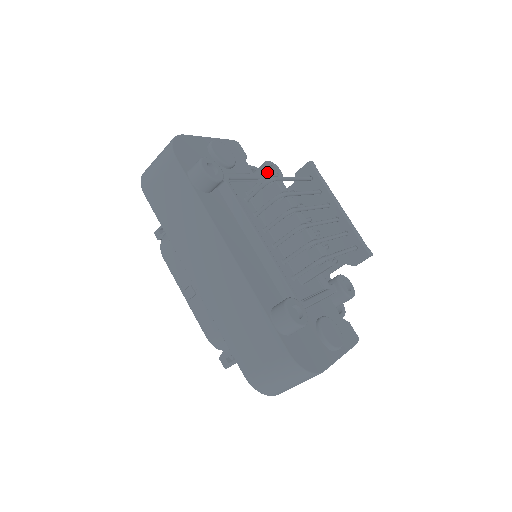
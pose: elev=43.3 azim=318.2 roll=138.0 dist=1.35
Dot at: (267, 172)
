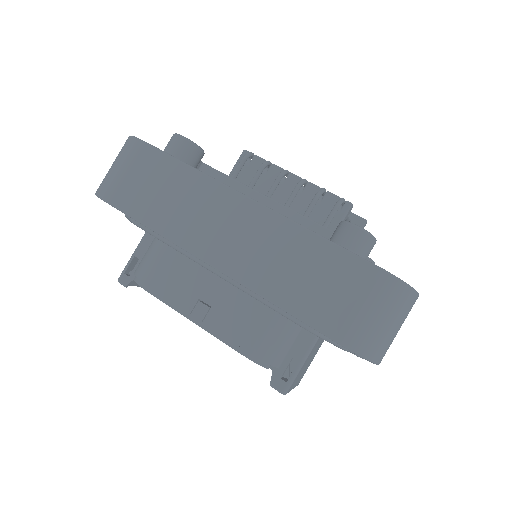
Dot at: occluded
